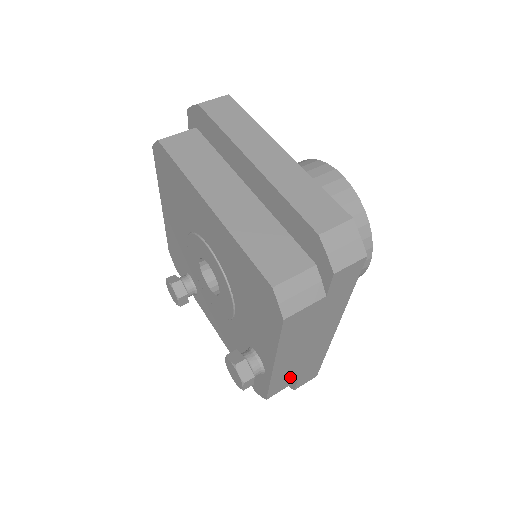
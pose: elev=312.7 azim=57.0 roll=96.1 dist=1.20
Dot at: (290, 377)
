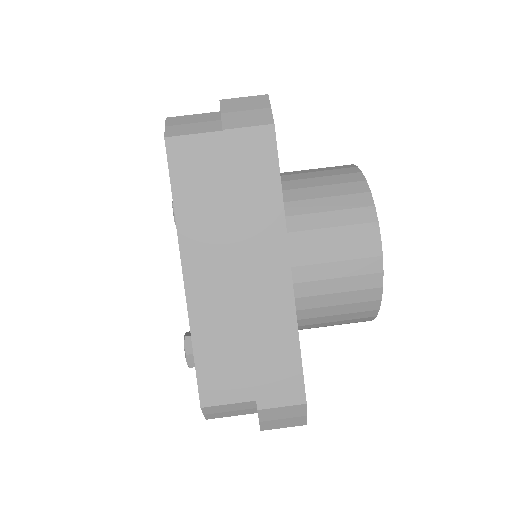
Dot at: occluded
